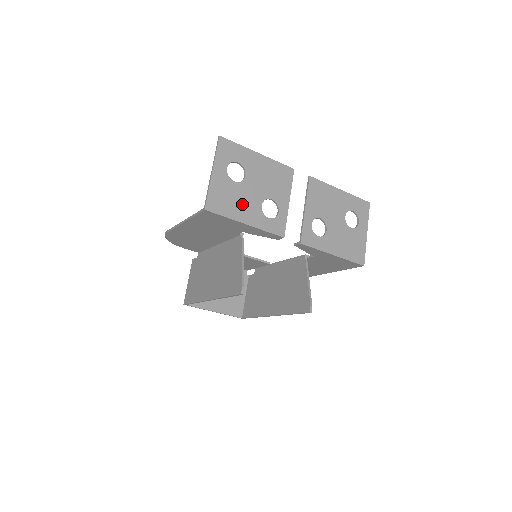
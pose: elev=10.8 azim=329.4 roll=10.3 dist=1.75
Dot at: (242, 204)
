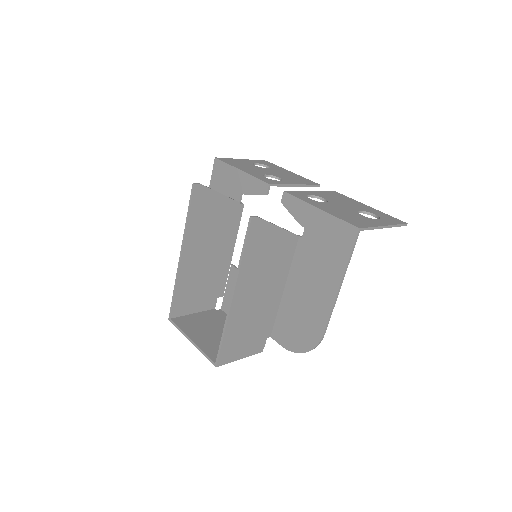
Dot at: (249, 168)
